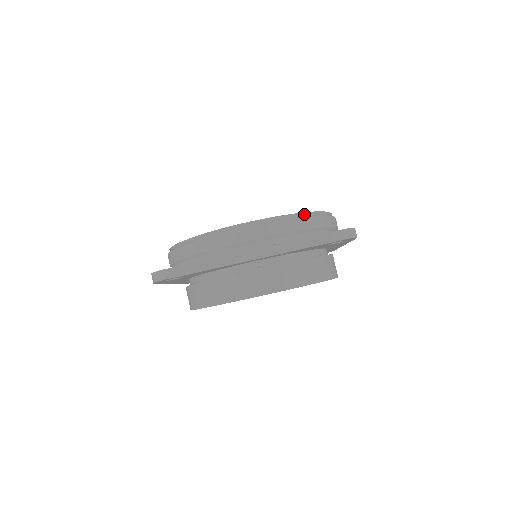
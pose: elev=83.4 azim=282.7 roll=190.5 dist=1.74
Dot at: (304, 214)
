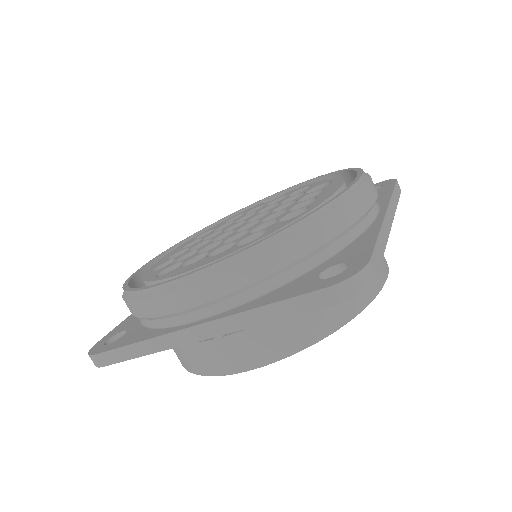
Dot at: (275, 238)
